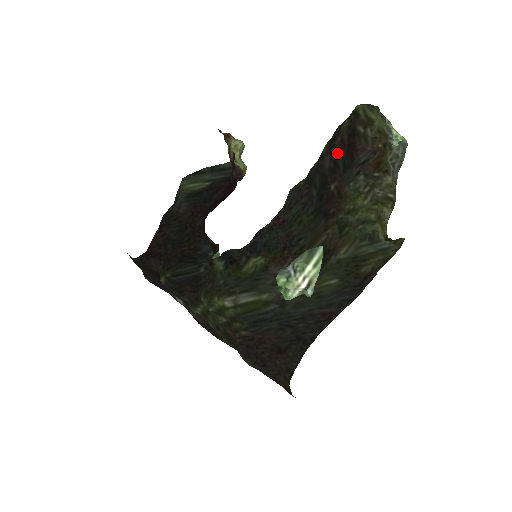
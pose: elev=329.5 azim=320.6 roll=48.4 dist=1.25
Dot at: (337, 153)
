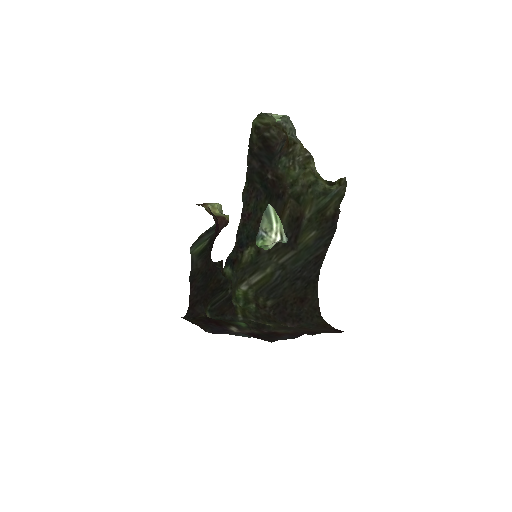
Dot at: (259, 156)
